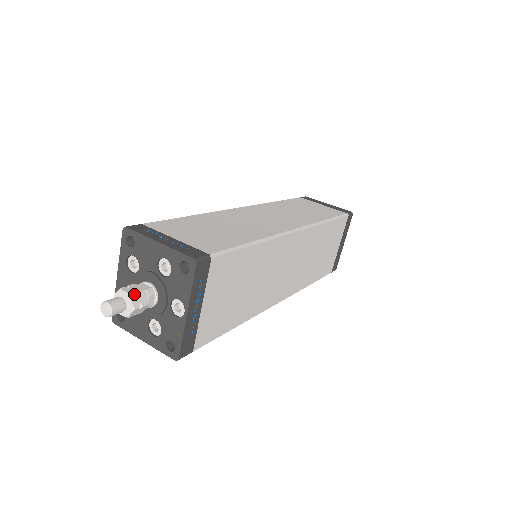
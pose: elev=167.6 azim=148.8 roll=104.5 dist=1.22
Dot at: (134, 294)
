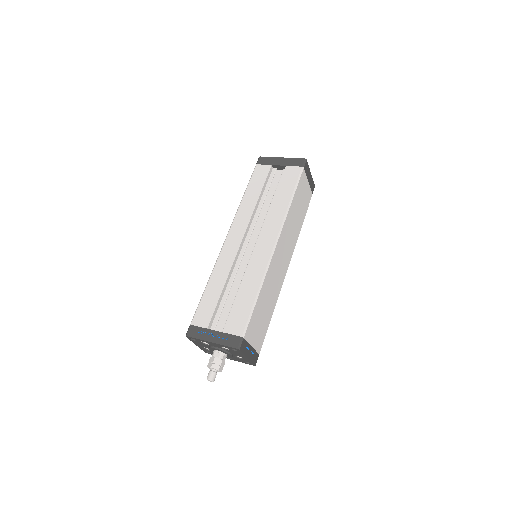
Dot at: occluded
